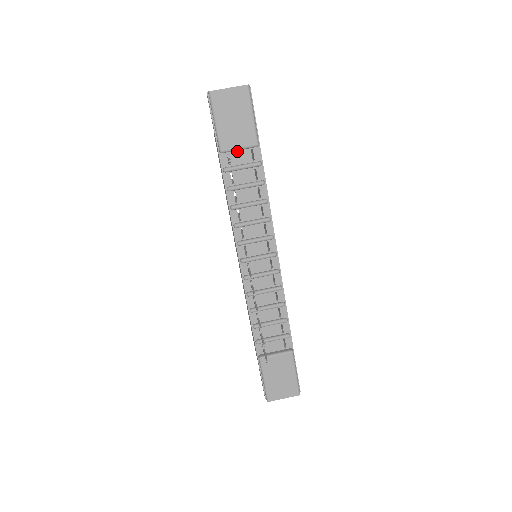
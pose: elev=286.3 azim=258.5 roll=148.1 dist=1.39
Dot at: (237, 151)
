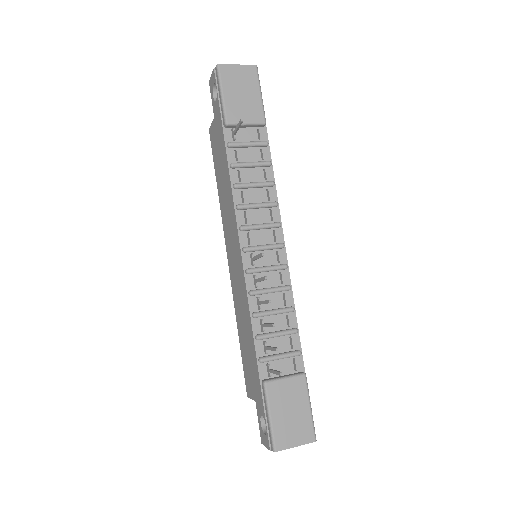
Dot at: (242, 128)
